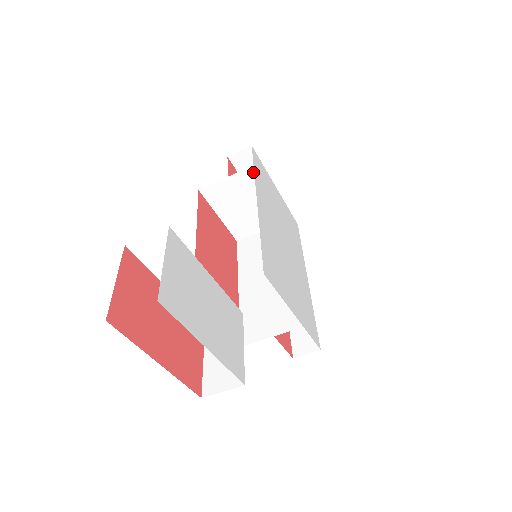
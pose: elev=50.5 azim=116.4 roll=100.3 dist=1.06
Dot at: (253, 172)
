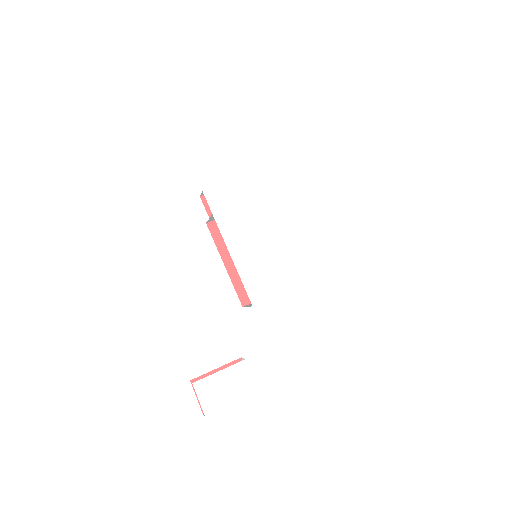
Dot at: (216, 213)
